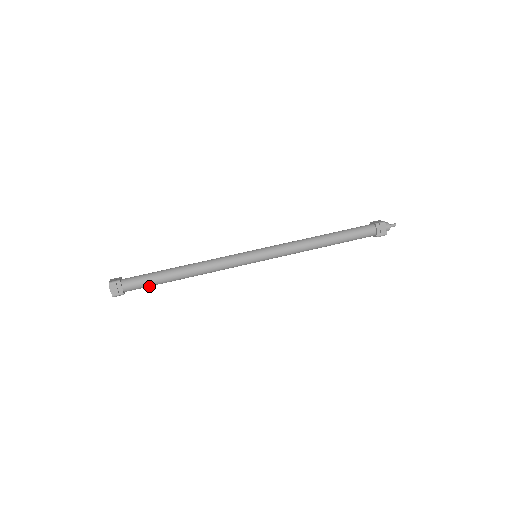
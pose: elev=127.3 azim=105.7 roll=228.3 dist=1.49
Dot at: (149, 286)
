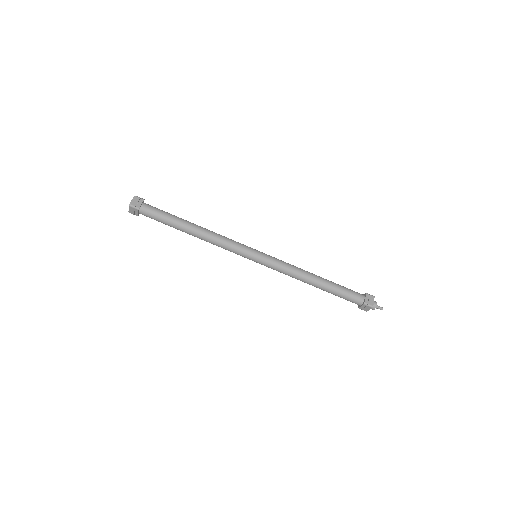
Dot at: occluded
